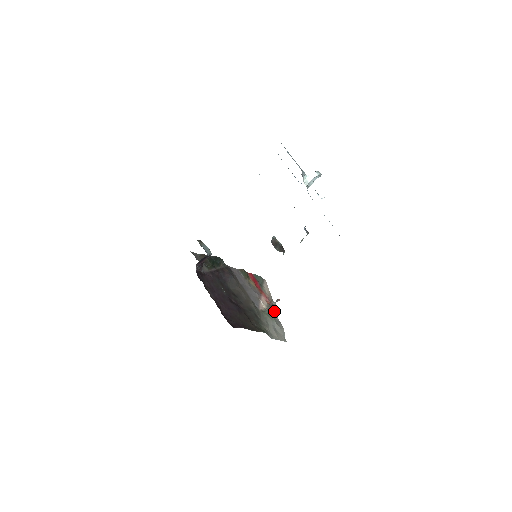
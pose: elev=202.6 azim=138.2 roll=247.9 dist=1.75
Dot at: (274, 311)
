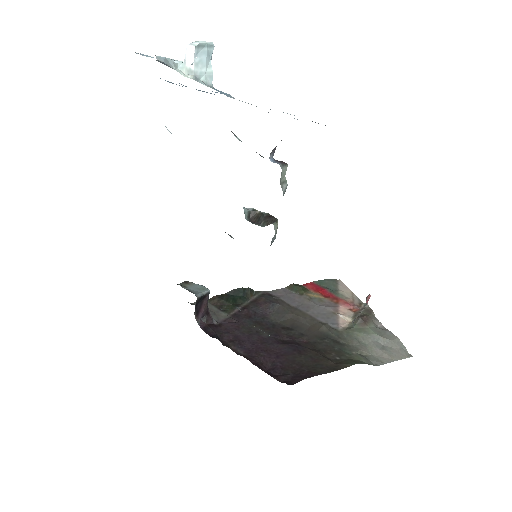
Dot at: (368, 318)
